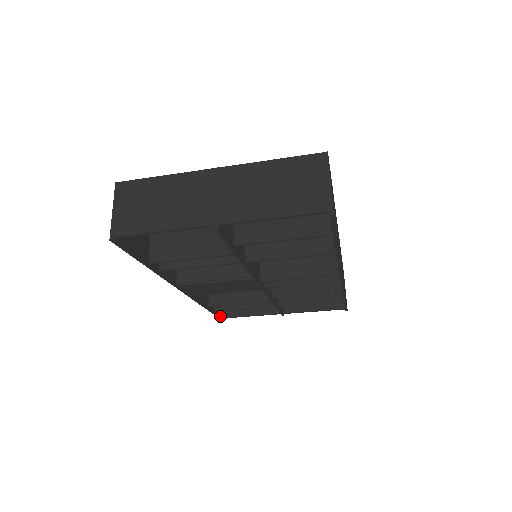
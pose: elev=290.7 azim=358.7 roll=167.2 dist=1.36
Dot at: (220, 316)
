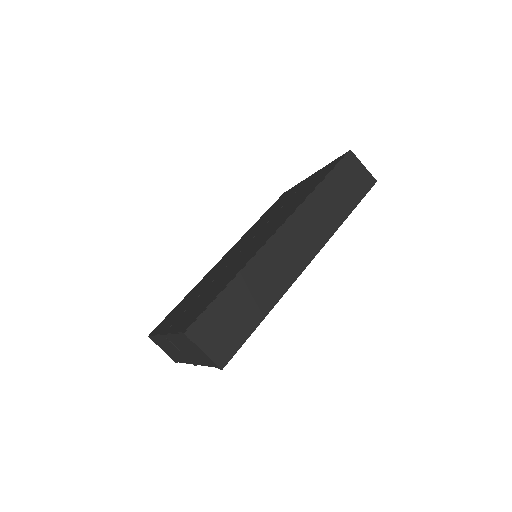
Dot at: occluded
